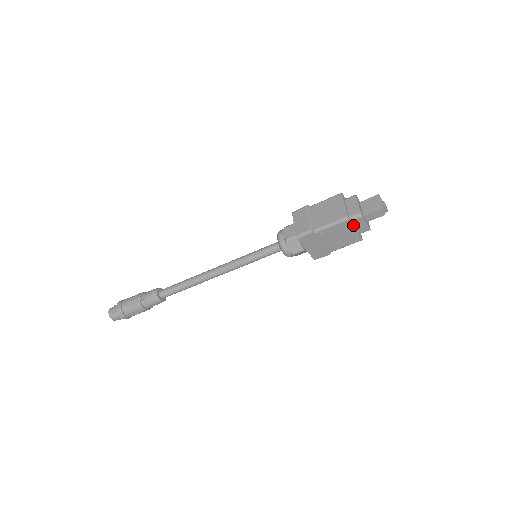
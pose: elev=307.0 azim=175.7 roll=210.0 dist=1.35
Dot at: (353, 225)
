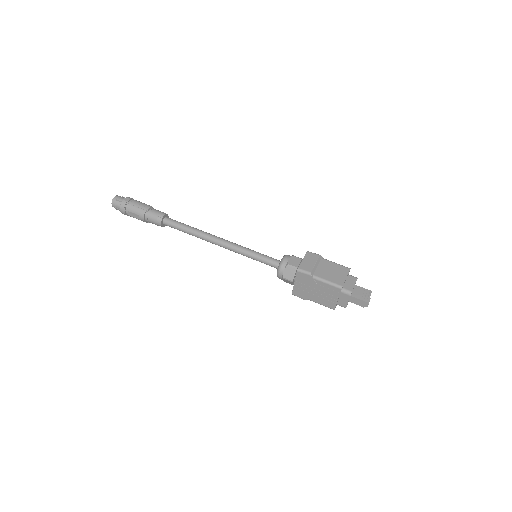
Dot at: (339, 295)
